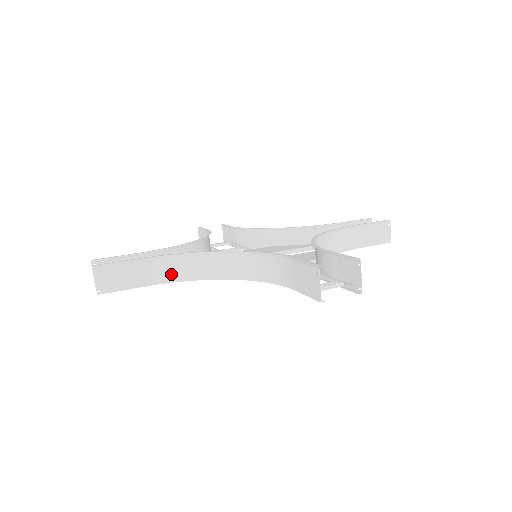
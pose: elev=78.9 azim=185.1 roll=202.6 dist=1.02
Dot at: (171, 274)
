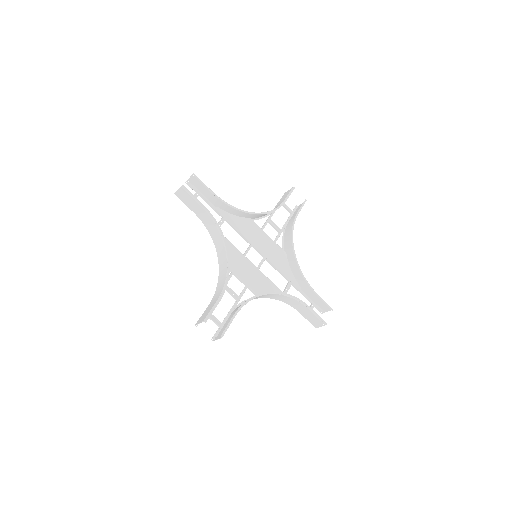
Dot at: (207, 223)
